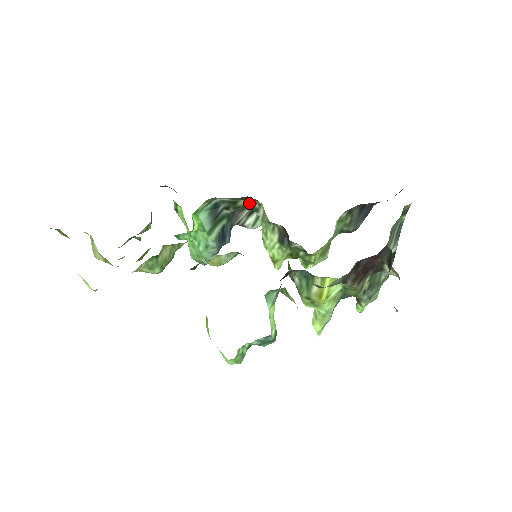
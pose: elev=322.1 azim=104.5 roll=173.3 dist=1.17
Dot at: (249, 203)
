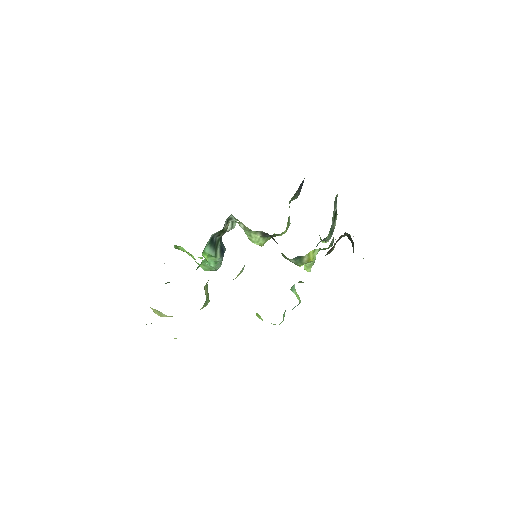
Dot at: occluded
